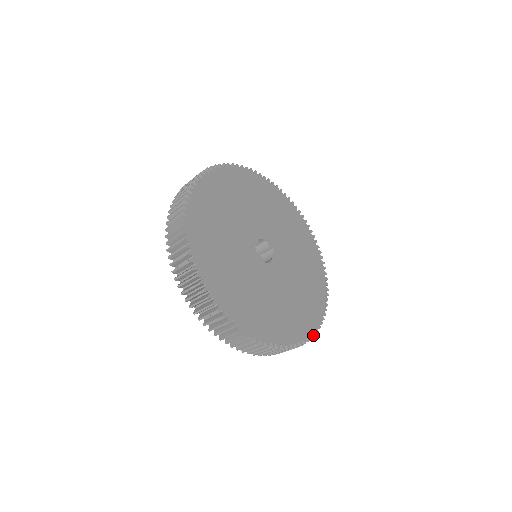
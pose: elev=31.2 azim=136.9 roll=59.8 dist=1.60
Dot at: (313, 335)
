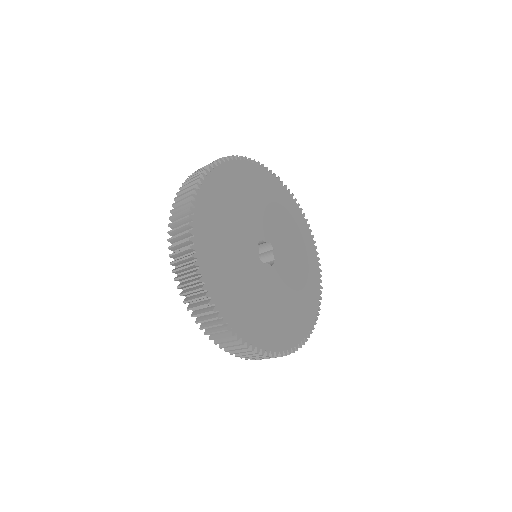
Dot at: occluded
